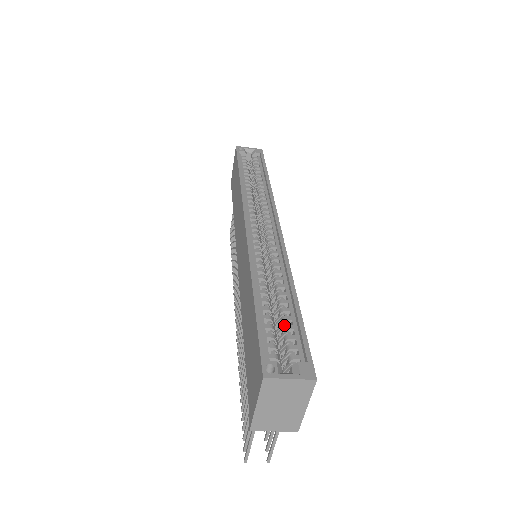
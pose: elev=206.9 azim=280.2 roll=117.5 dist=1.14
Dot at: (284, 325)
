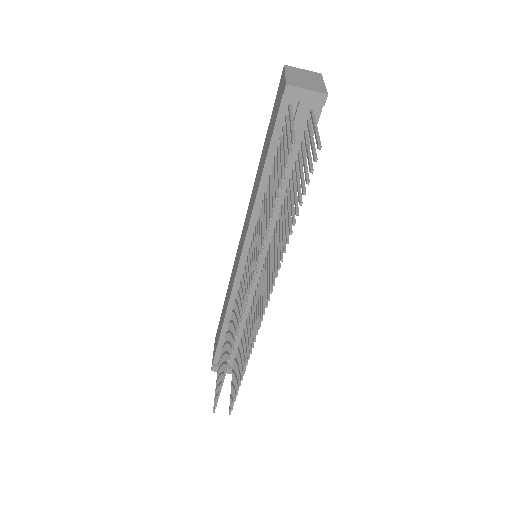
Dot at: occluded
